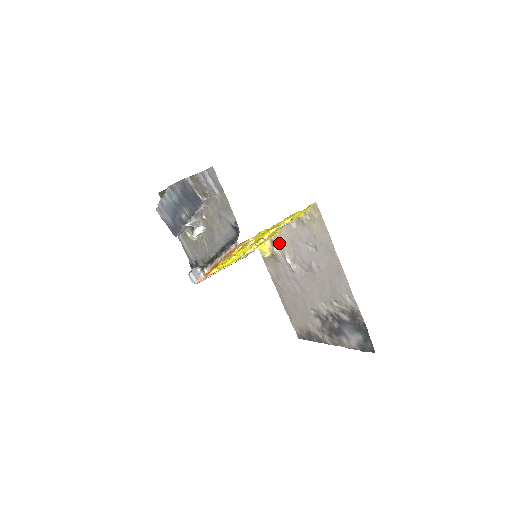
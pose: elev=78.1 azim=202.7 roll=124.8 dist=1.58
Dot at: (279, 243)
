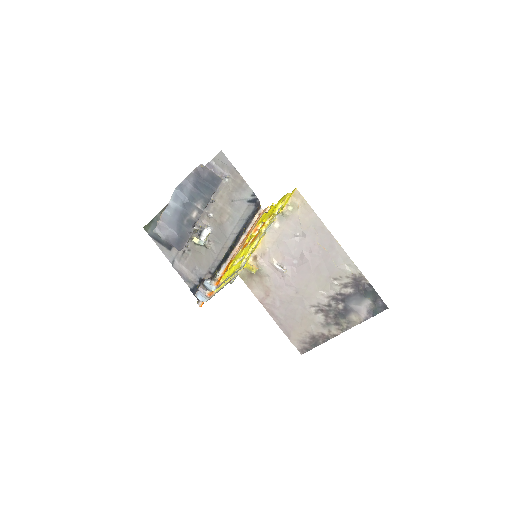
Dot at: (263, 254)
